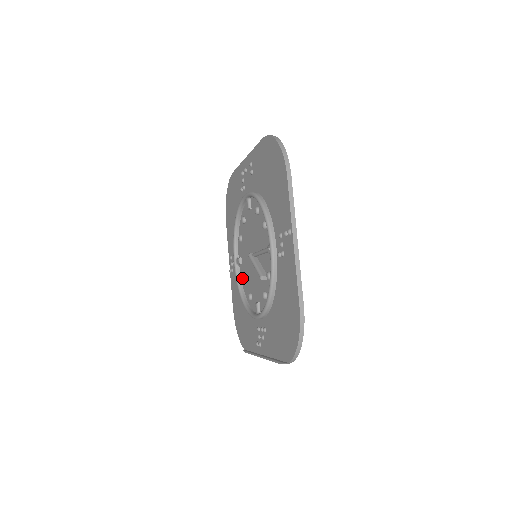
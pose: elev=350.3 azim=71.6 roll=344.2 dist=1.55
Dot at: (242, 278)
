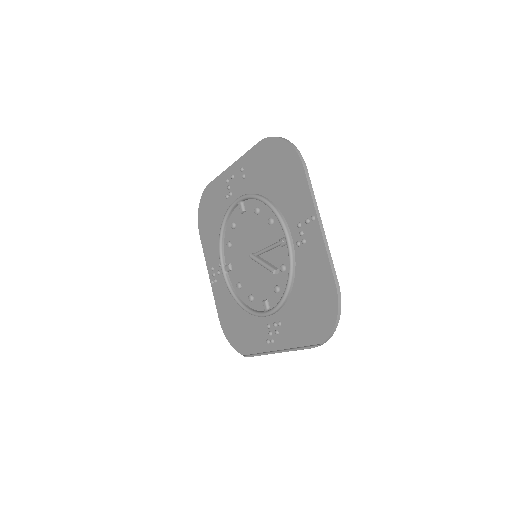
Dot at: (234, 284)
